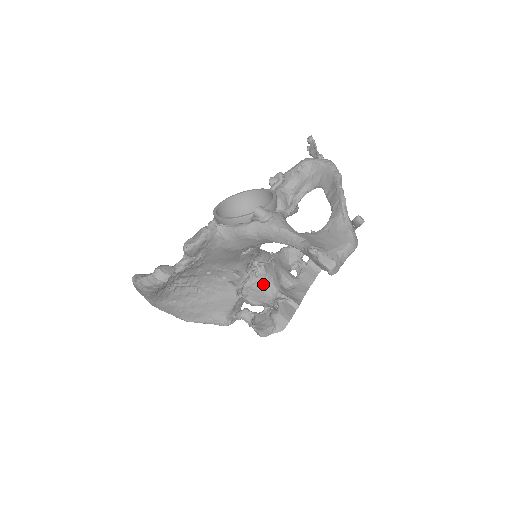
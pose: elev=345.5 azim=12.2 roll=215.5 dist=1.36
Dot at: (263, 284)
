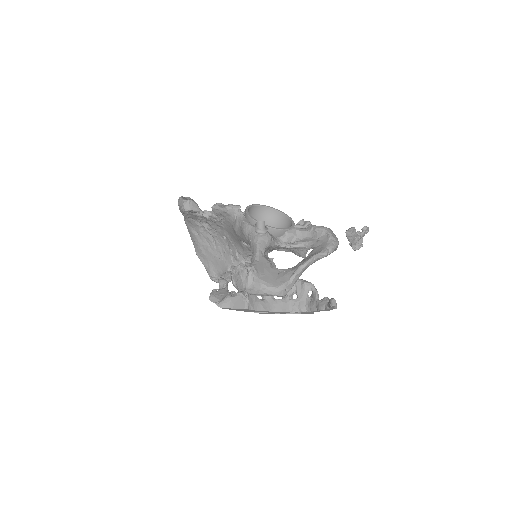
Dot at: occluded
